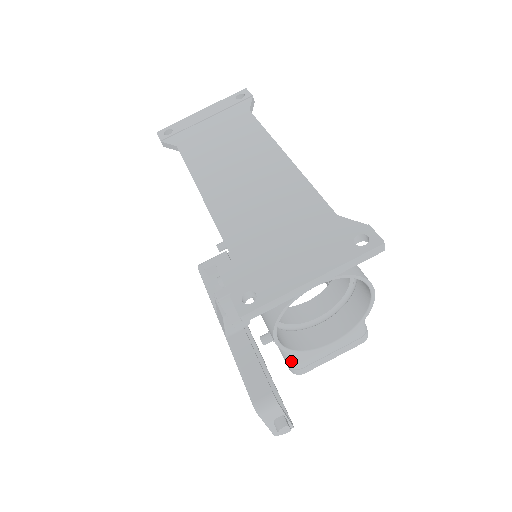
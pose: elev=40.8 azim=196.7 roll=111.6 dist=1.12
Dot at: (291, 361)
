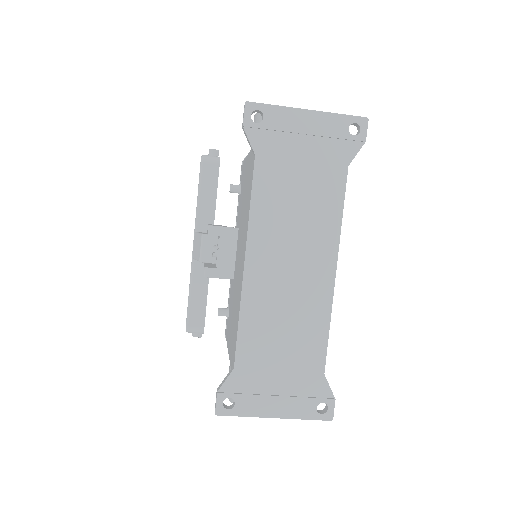
Dot at: occluded
